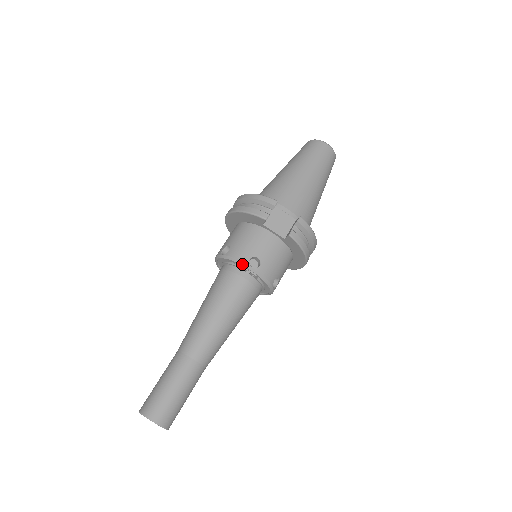
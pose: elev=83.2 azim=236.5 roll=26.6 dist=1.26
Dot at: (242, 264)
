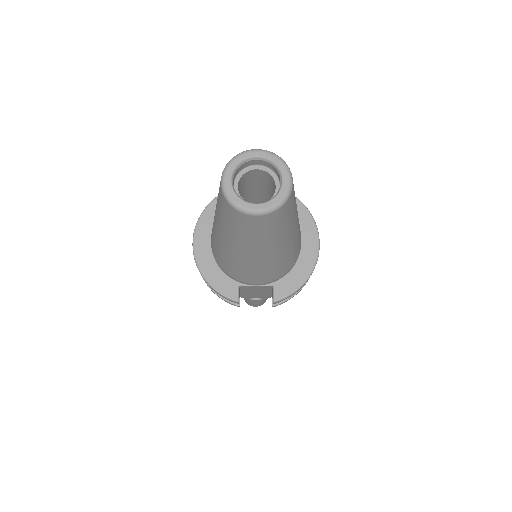
Dot at: (245, 298)
